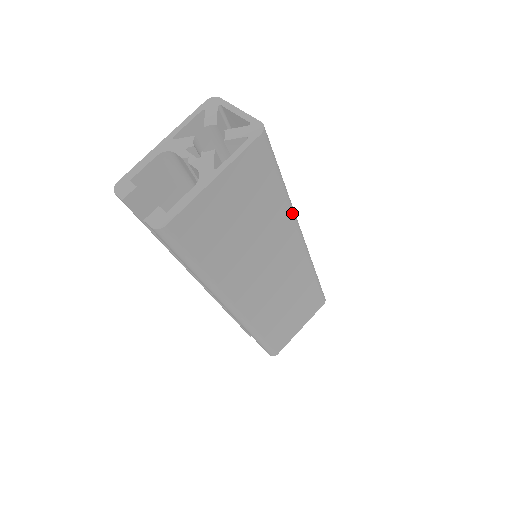
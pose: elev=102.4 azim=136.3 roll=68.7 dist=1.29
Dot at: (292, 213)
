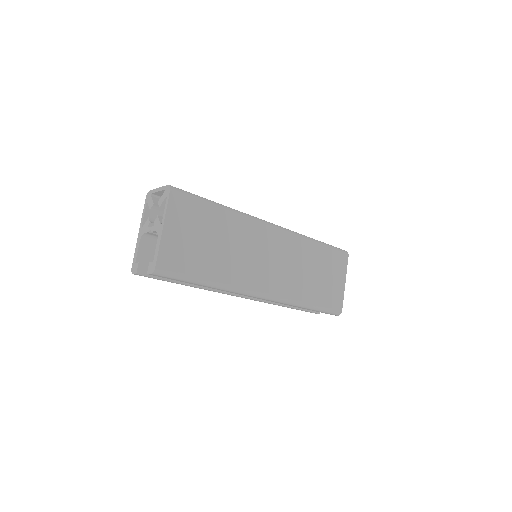
Dot at: (241, 215)
